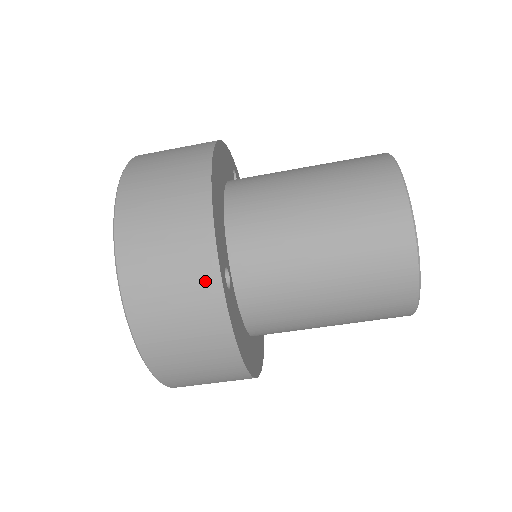
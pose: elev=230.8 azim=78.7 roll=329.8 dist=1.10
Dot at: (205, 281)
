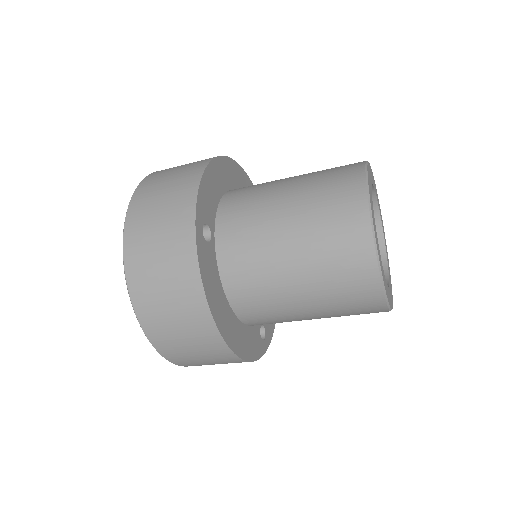
Dot at: (183, 223)
